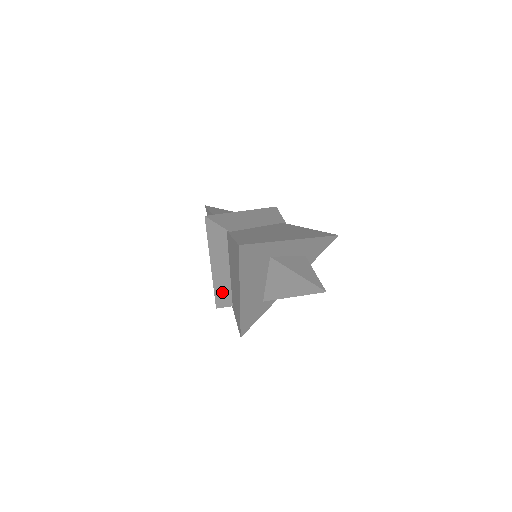
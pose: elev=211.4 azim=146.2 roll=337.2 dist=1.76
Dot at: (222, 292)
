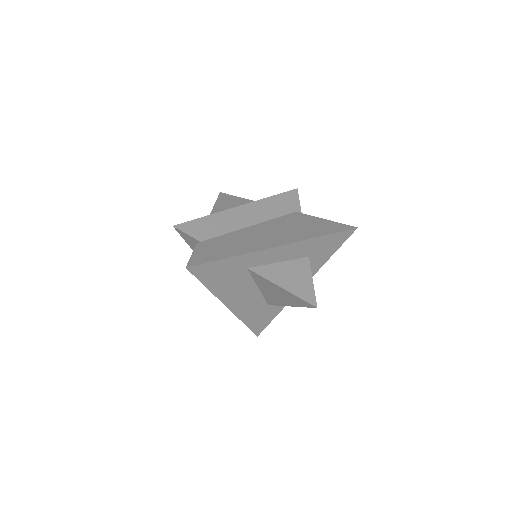
Dot at: occluded
